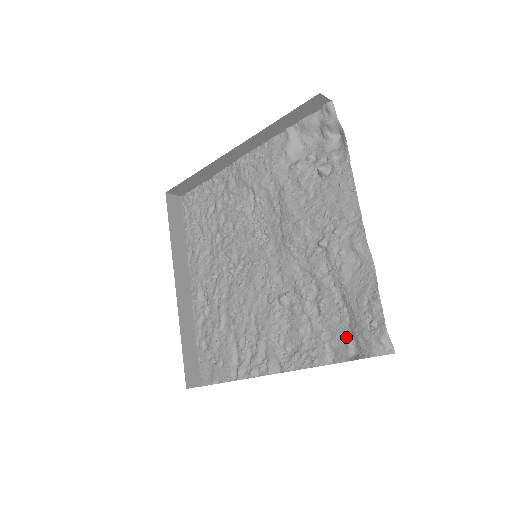
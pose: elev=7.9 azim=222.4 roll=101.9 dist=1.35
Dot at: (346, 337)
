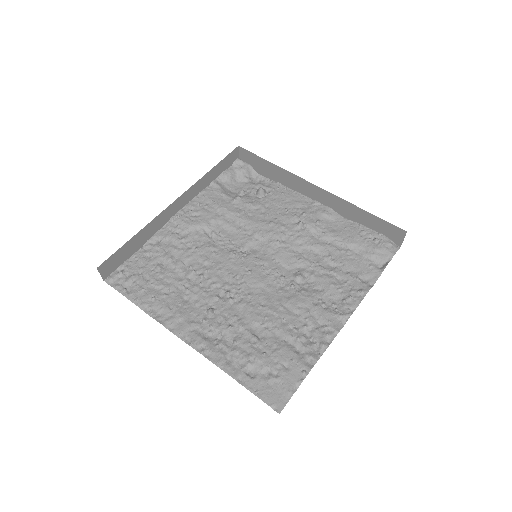
Dot at: (365, 264)
